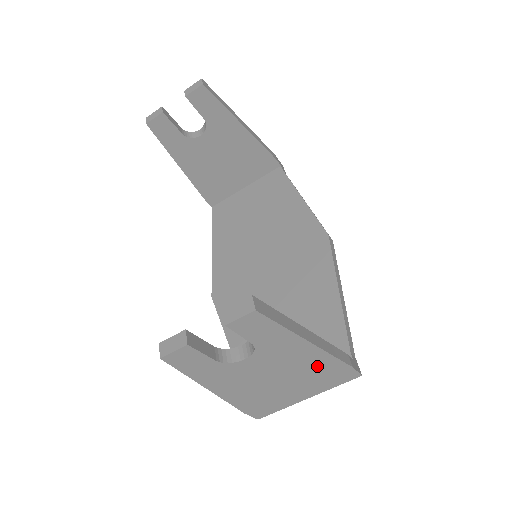
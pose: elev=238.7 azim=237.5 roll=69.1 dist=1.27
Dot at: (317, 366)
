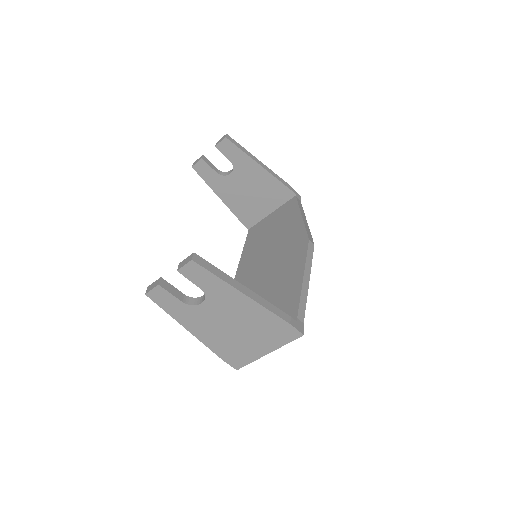
Dot at: (260, 318)
